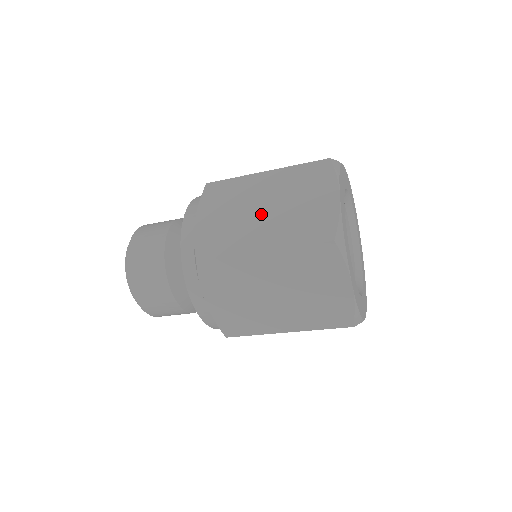
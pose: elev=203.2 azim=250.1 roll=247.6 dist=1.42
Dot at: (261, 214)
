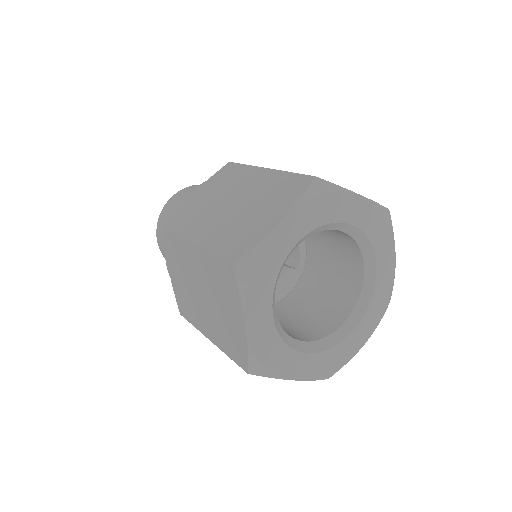
Dot at: (201, 299)
